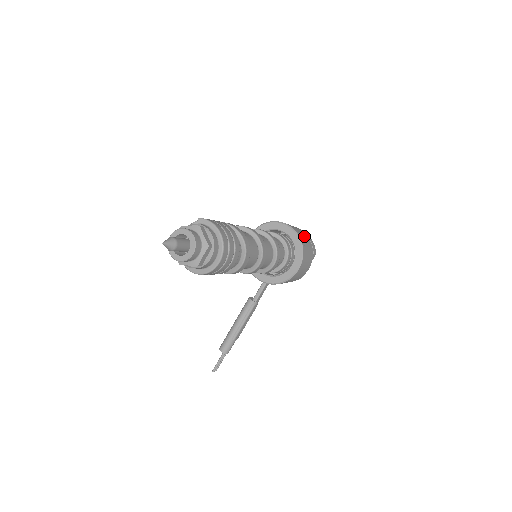
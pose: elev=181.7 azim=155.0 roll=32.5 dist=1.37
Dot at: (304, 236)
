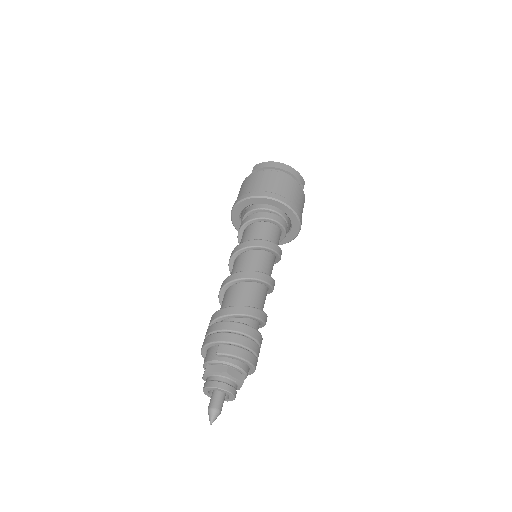
Dot at: (291, 188)
